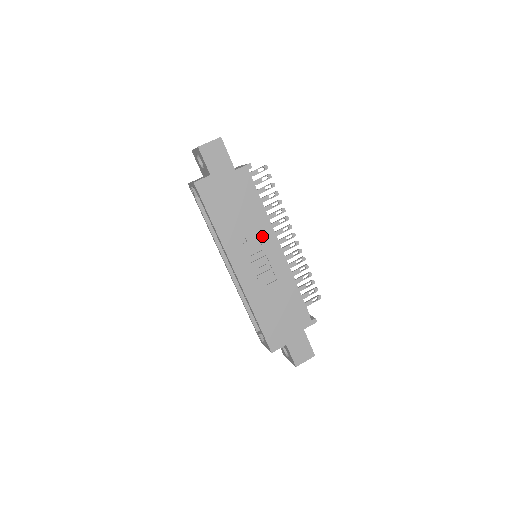
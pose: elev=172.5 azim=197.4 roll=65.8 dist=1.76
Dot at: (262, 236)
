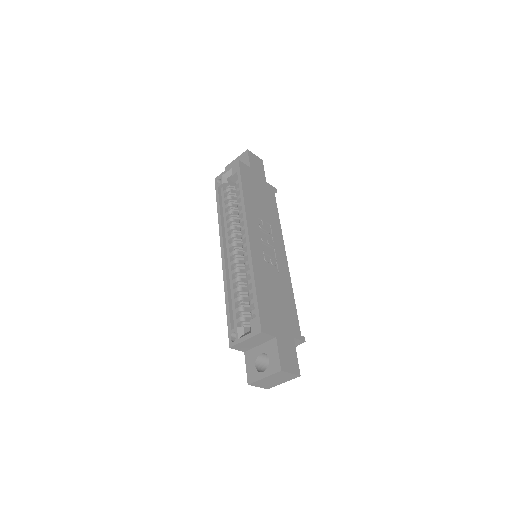
Dot at: (274, 233)
